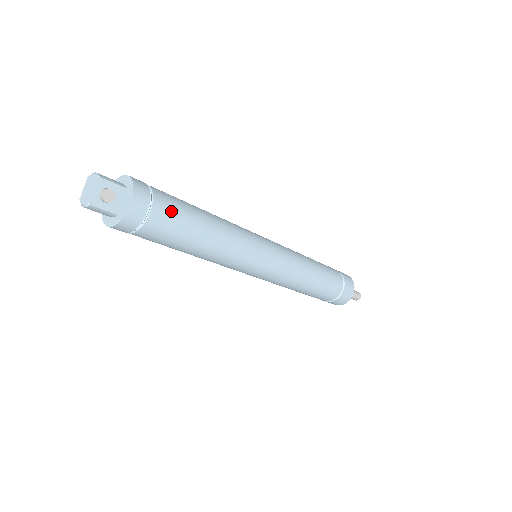
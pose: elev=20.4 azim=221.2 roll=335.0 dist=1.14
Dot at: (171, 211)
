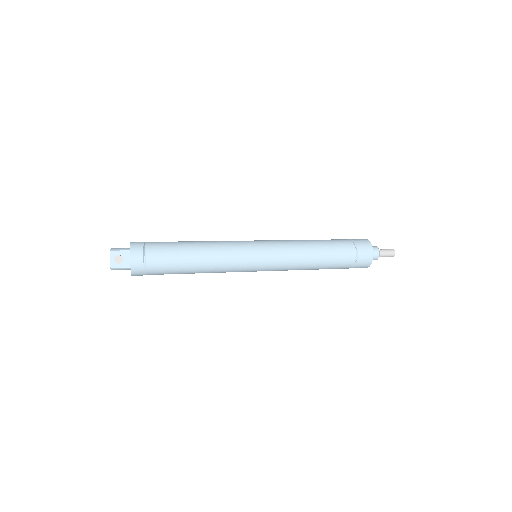
Dot at: (161, 253)
